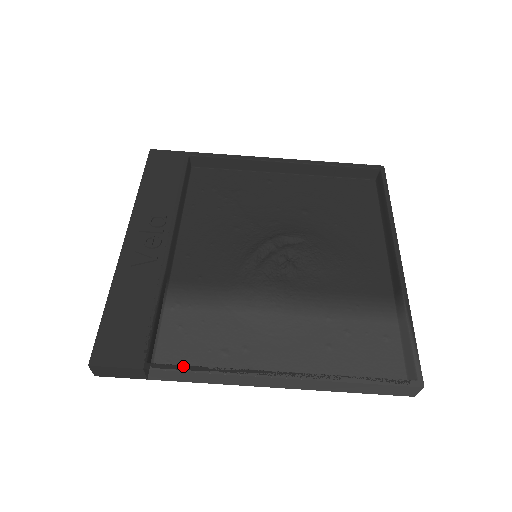
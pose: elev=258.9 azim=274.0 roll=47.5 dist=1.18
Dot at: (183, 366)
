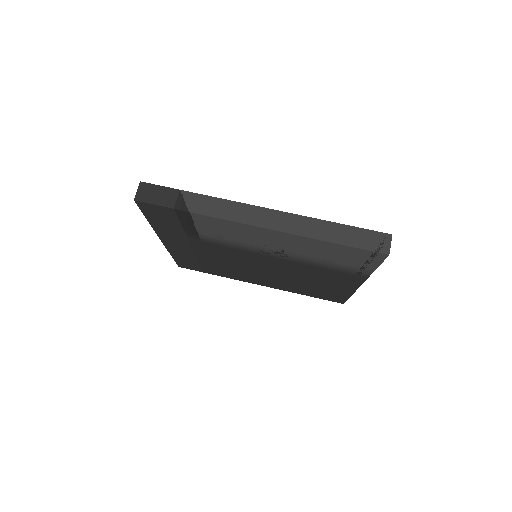
Dot at: (209, 197)
